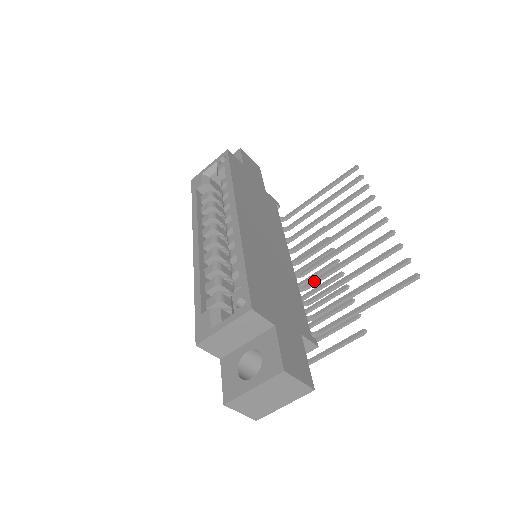
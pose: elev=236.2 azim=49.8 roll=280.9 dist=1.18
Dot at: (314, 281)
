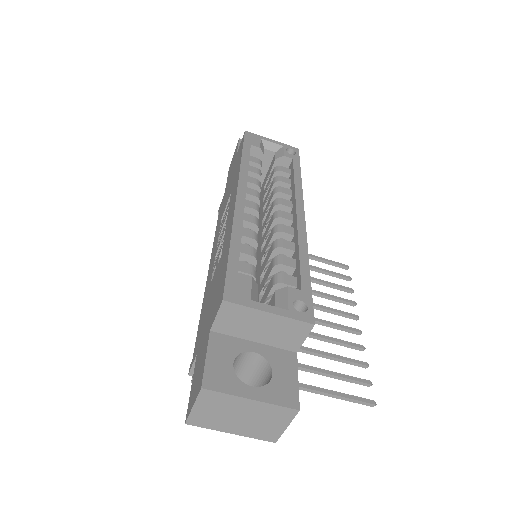
Dot at: occluded
